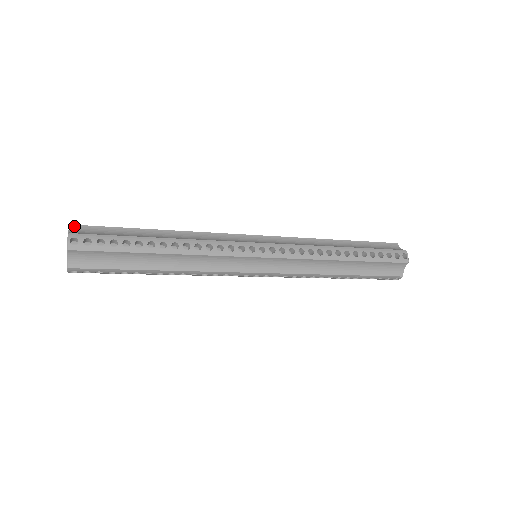
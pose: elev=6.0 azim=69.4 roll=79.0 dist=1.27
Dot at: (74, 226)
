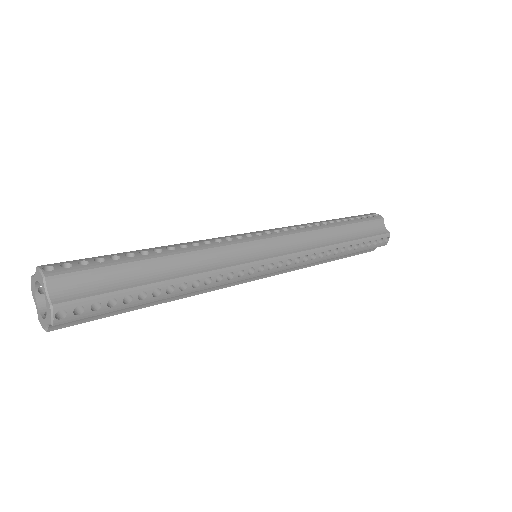
Dot at: (51, 278)
